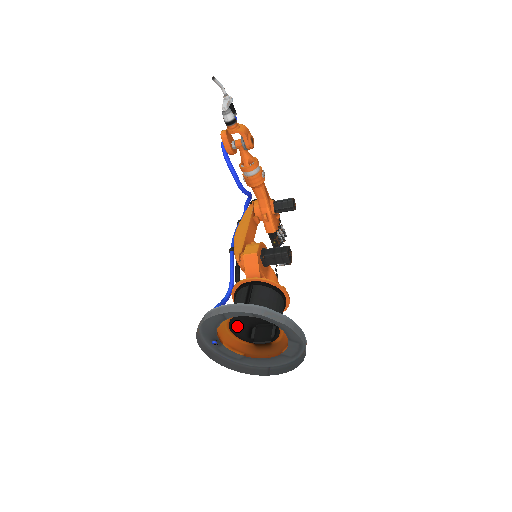
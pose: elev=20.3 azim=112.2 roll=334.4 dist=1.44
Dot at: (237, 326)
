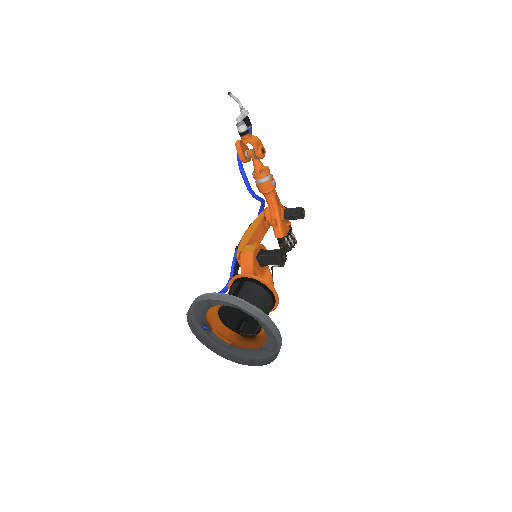
Dot at: (229, 317)
